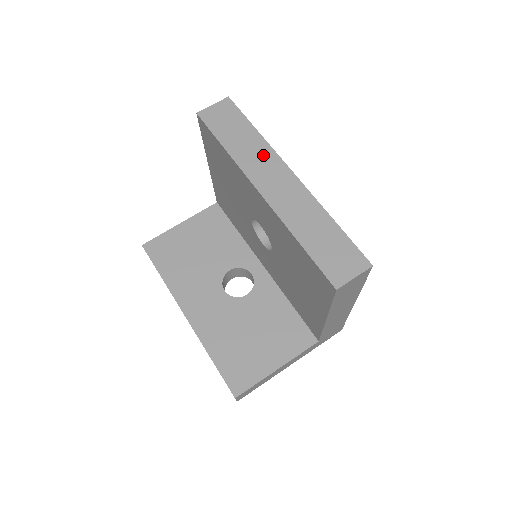
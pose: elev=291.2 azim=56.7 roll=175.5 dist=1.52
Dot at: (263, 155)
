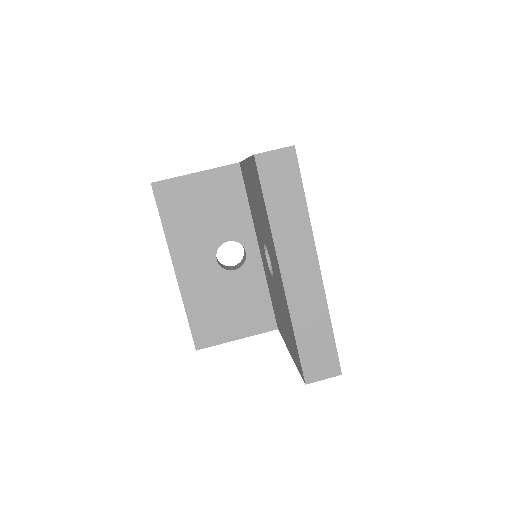
Dot at: (300, 236)
